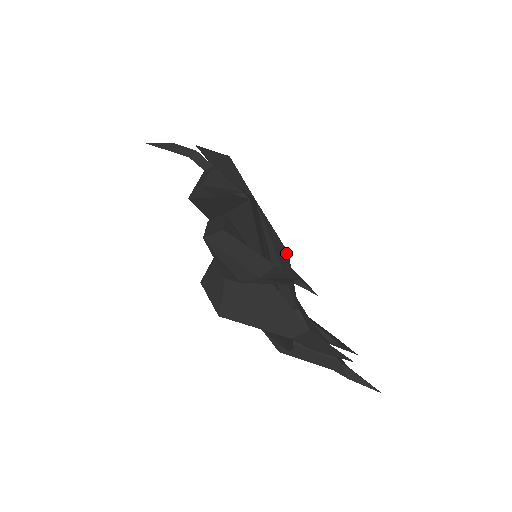
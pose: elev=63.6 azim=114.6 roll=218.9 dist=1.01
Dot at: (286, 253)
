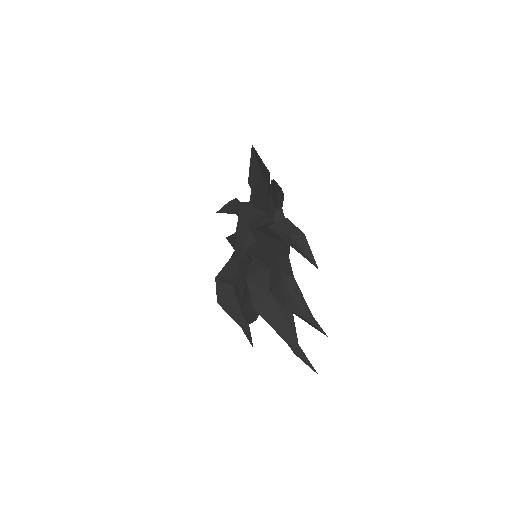
Dot at: occluded
